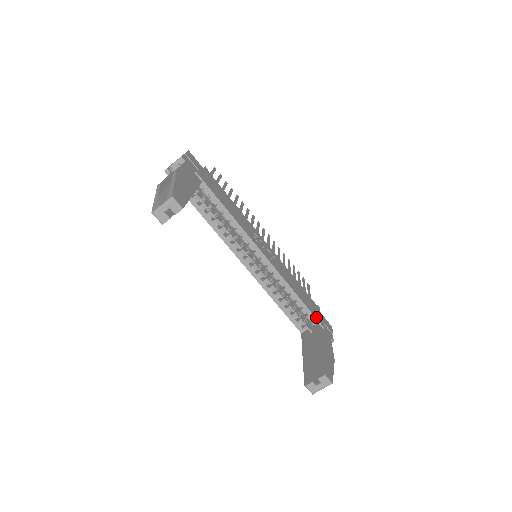
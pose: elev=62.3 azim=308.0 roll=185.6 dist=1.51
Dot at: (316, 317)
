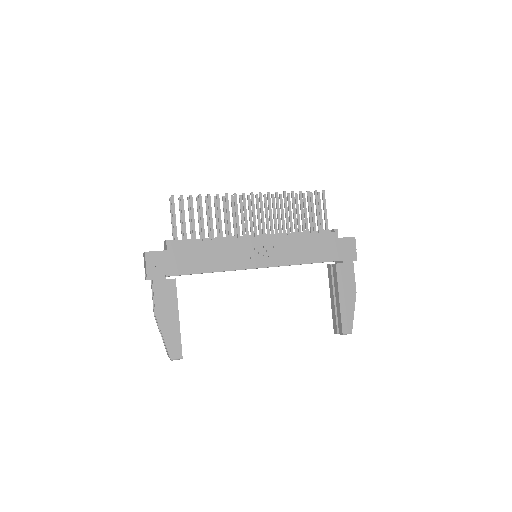
Dot at: (332, 259)
